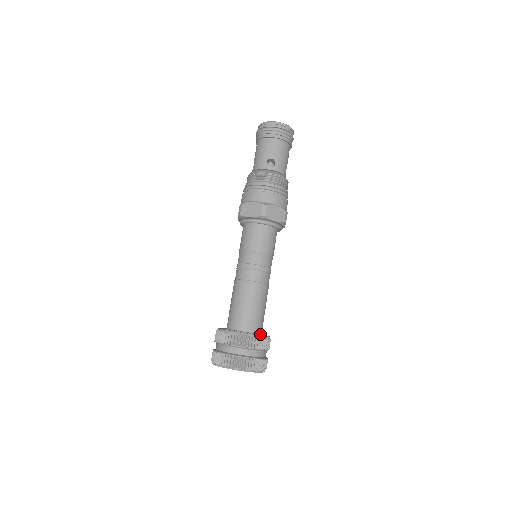
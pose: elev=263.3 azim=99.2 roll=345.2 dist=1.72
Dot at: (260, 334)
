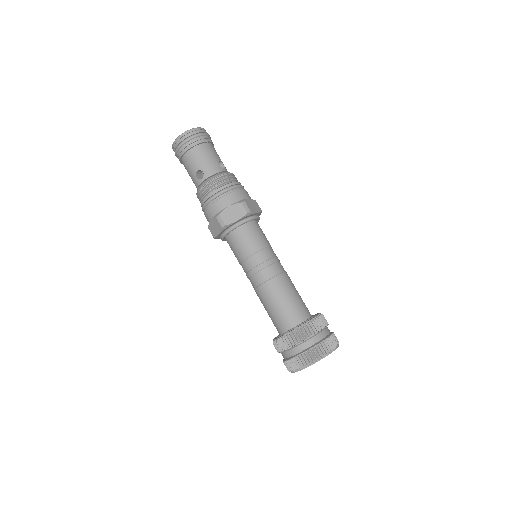
Dot at: (303, 322)
